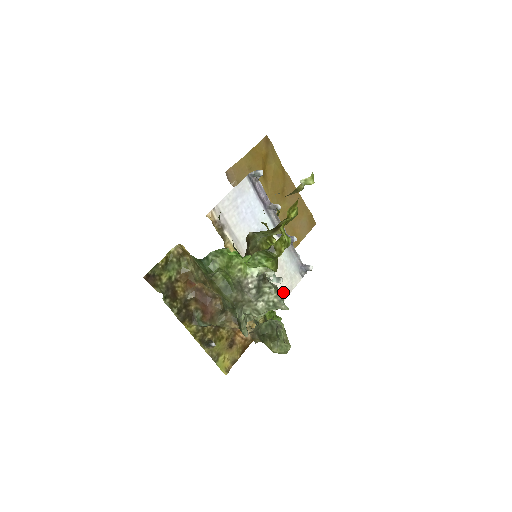
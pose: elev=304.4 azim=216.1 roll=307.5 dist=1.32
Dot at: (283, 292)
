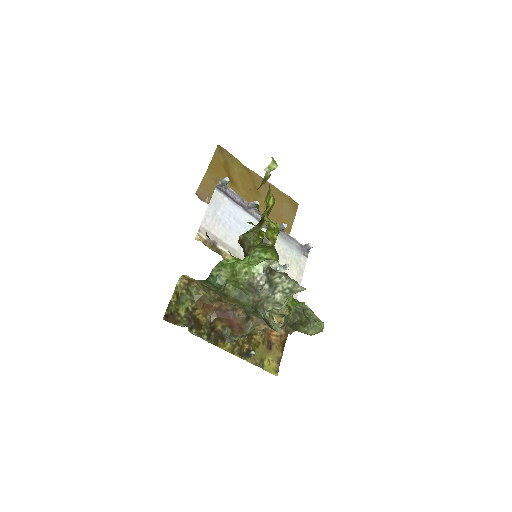
Dot at: (295, 278)
